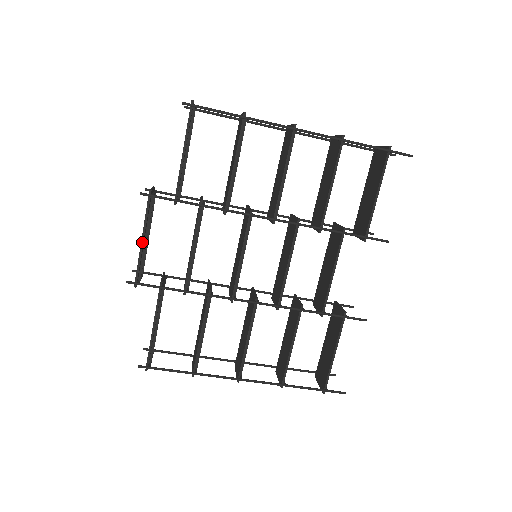
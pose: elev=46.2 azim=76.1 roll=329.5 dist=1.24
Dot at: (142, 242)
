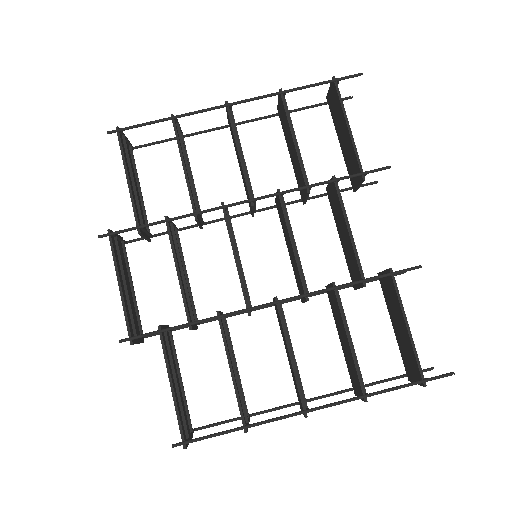
Dot at: (120, 289)
